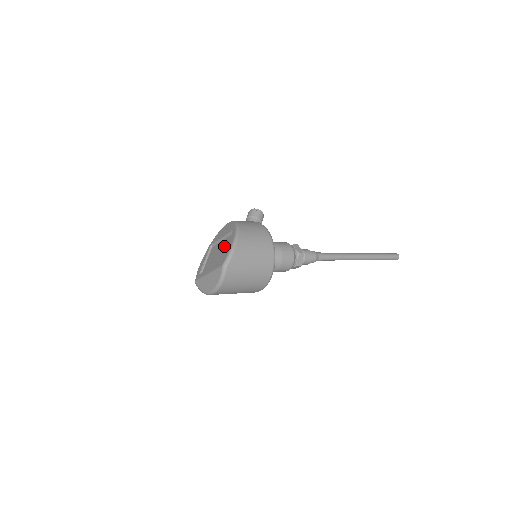
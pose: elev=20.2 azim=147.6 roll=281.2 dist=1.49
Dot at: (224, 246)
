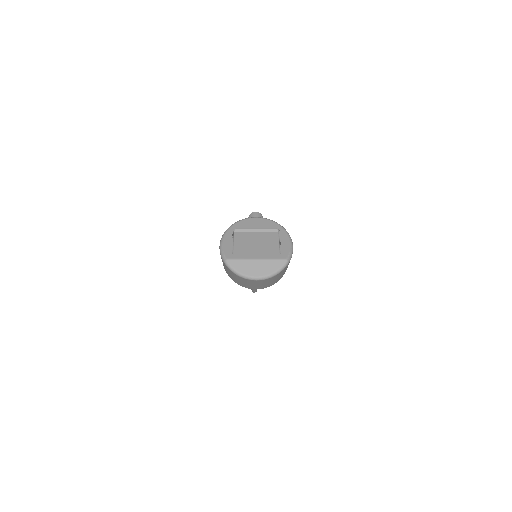
Dot at: (268, 239)
